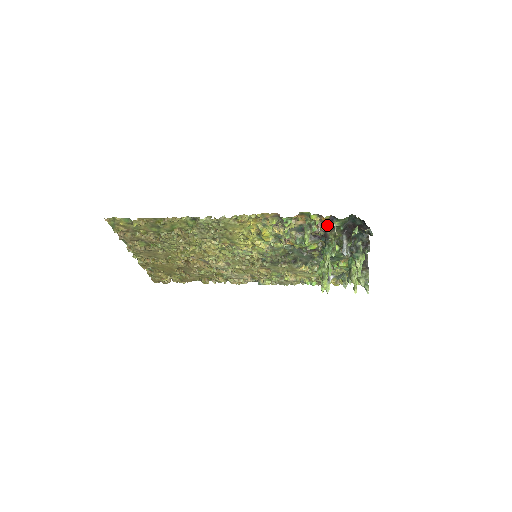
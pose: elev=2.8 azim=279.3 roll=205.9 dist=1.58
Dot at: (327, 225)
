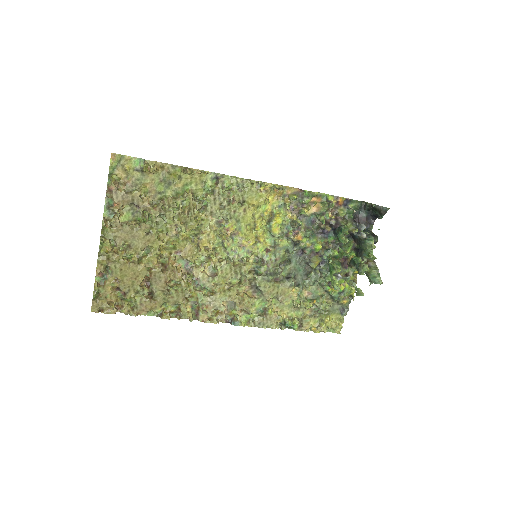
Dot at: (341, 210)
